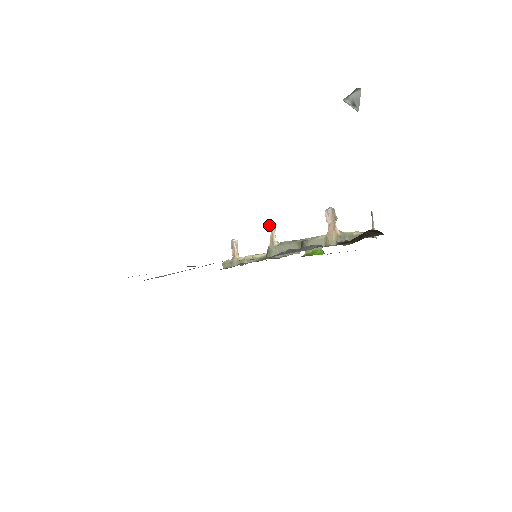
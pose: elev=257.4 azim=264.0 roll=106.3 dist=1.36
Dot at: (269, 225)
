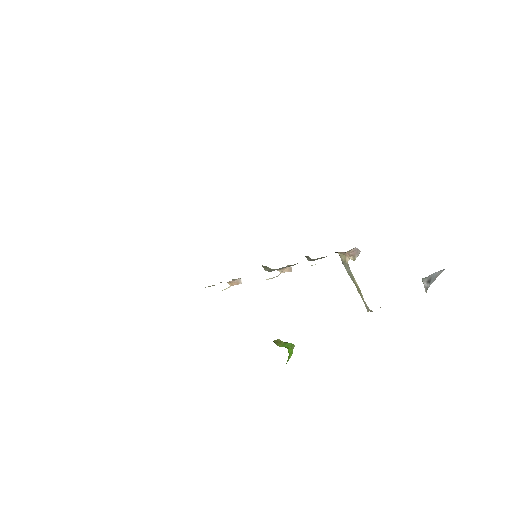
Dot at: (287, 265)
